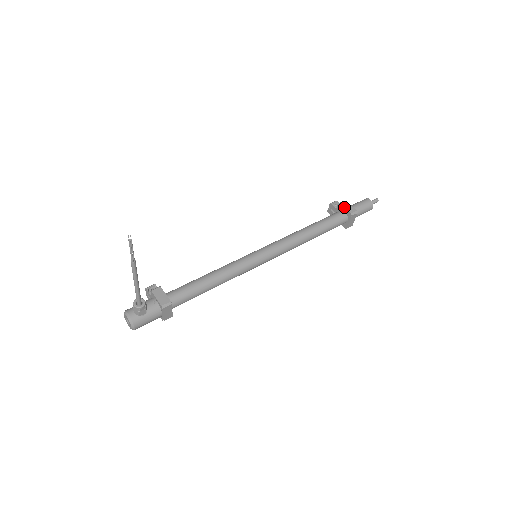
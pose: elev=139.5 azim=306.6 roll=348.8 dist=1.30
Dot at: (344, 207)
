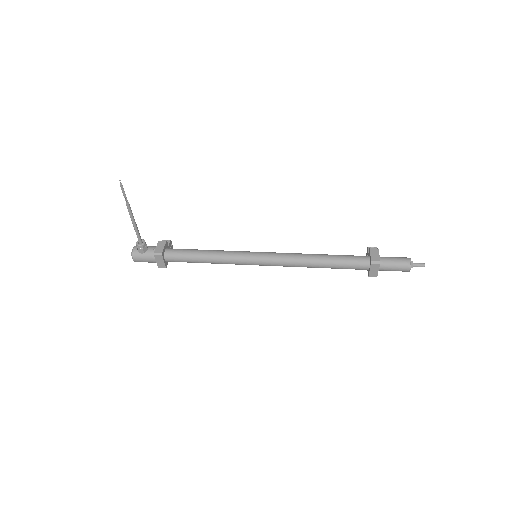
Dot at: (370, 253)
